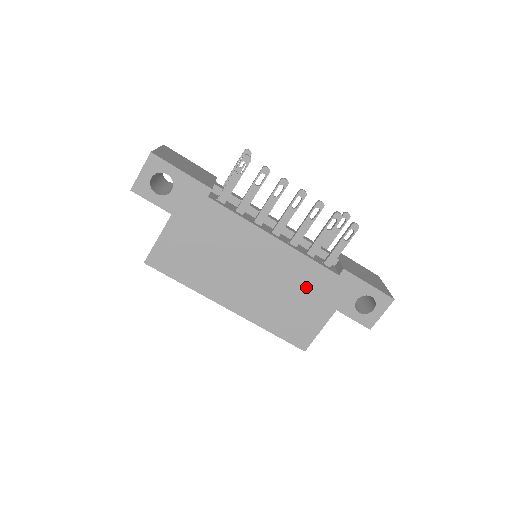
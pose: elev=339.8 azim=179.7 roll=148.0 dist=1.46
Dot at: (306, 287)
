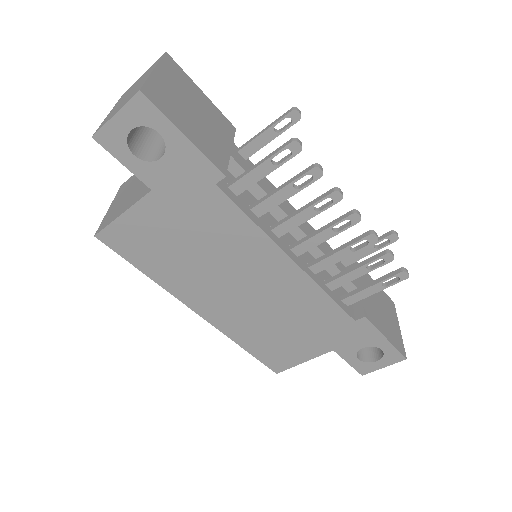
Dot at: (308, 321)
